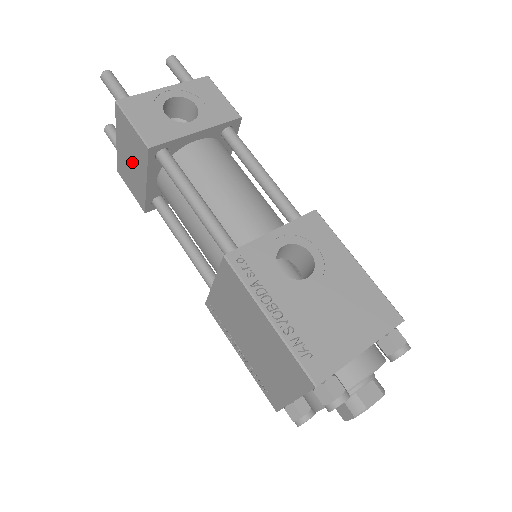
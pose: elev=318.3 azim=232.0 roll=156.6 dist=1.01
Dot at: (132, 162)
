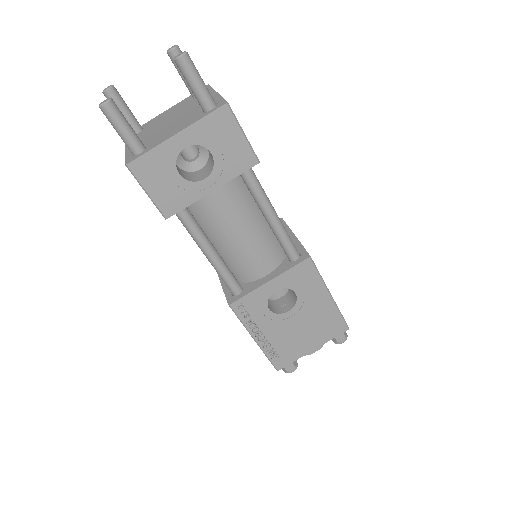
Dot at: occluded
